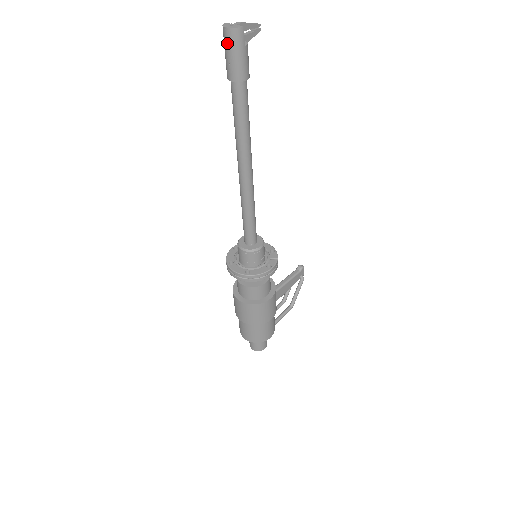
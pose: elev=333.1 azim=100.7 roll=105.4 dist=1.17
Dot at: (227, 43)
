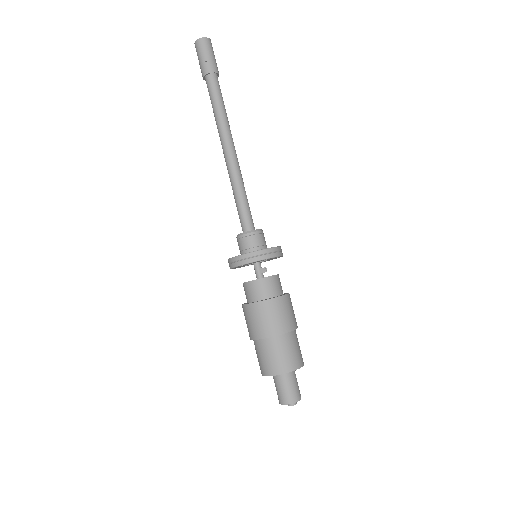
Dot at: (202, 48)
